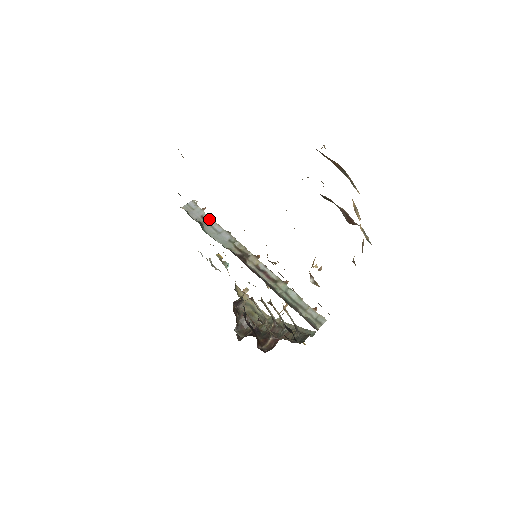
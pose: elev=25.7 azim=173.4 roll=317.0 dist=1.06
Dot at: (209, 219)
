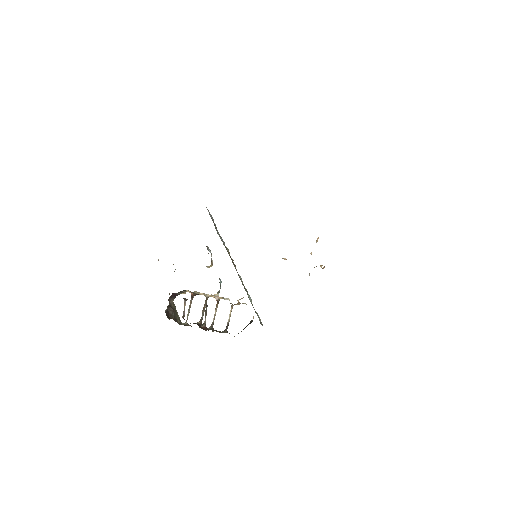
Dot at: (215, 225)
